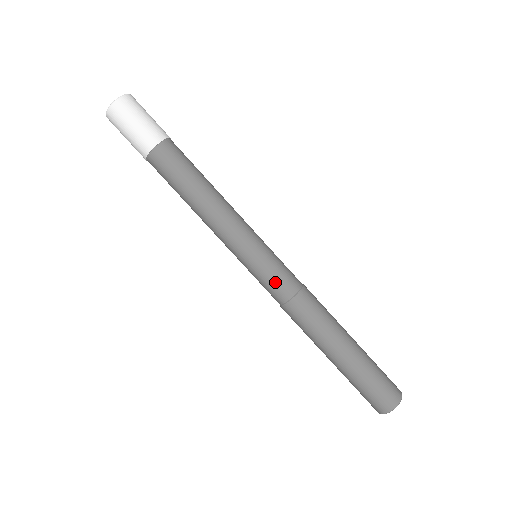
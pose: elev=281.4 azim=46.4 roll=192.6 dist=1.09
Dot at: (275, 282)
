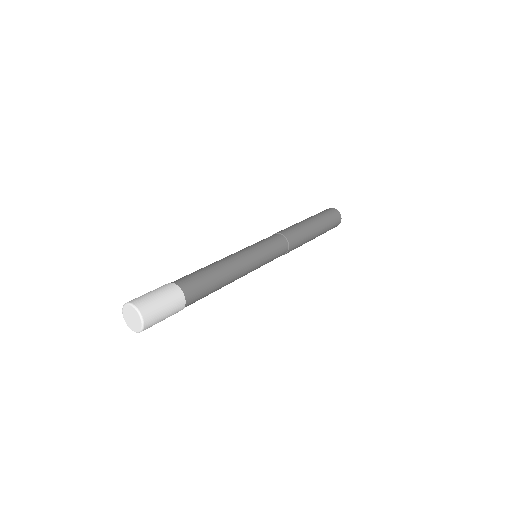
Dot at: (279, 254)
